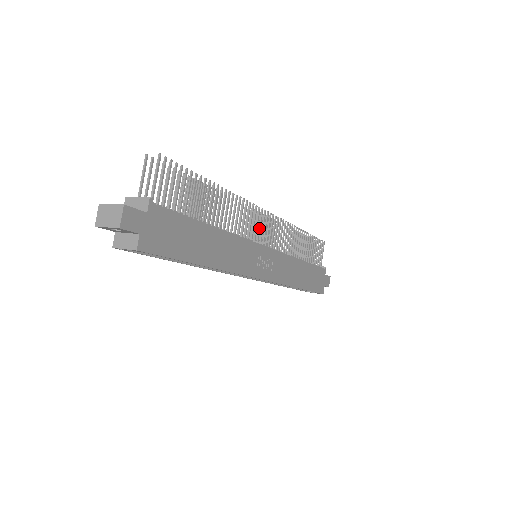
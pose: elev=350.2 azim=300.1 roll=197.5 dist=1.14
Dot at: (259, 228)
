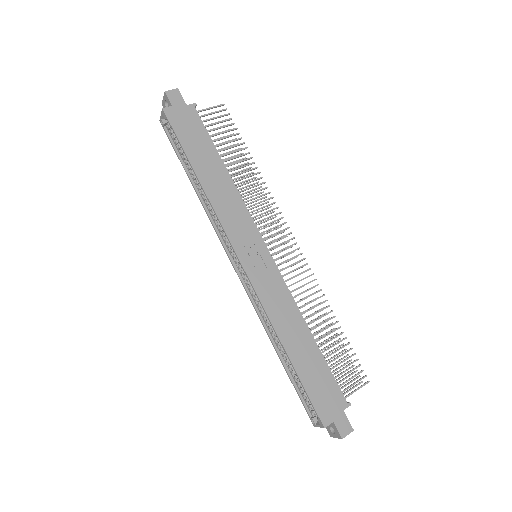
Dot at: occluded
